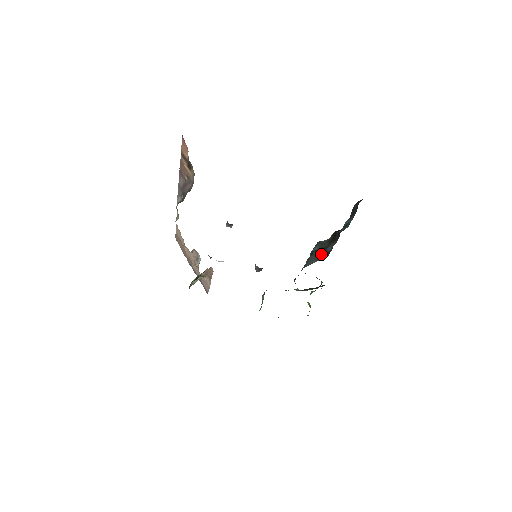
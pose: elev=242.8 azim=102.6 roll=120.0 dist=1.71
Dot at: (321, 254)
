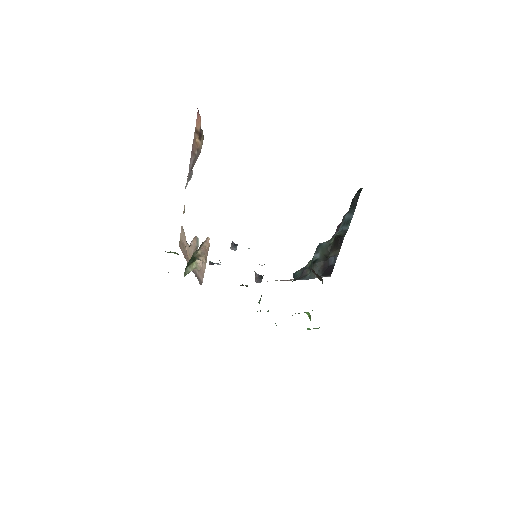
Dot at: (323, 267)
